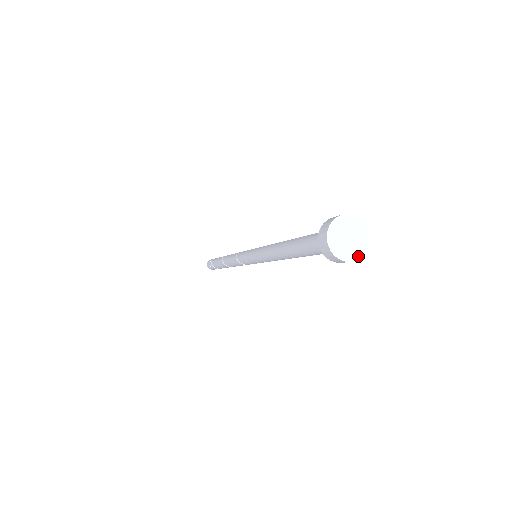
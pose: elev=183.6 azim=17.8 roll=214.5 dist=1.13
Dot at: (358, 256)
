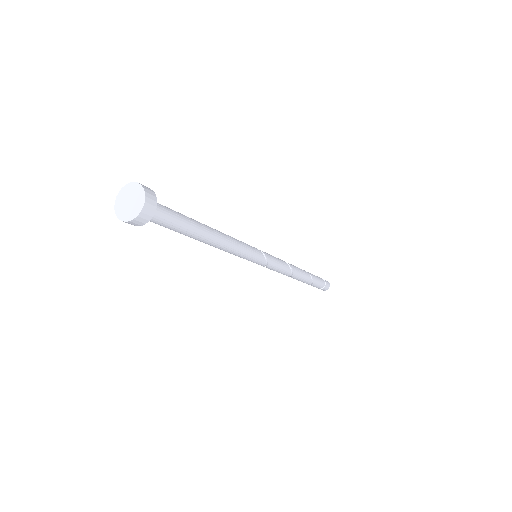
Dot at: (125, 219)
